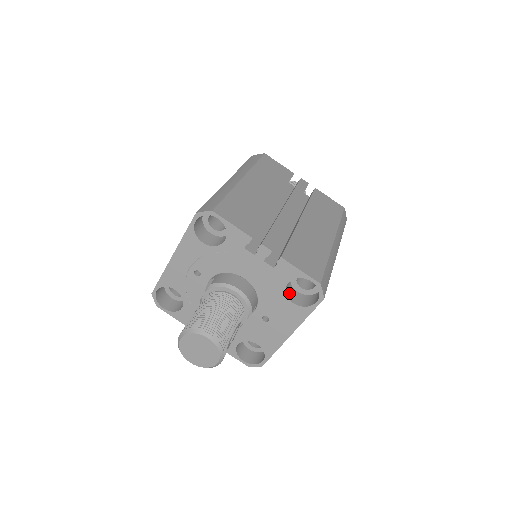
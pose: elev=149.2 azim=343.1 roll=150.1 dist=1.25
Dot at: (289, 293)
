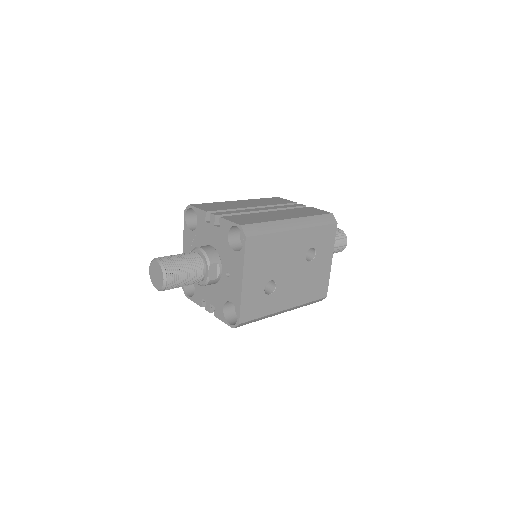
Dot at: (235, 247)
